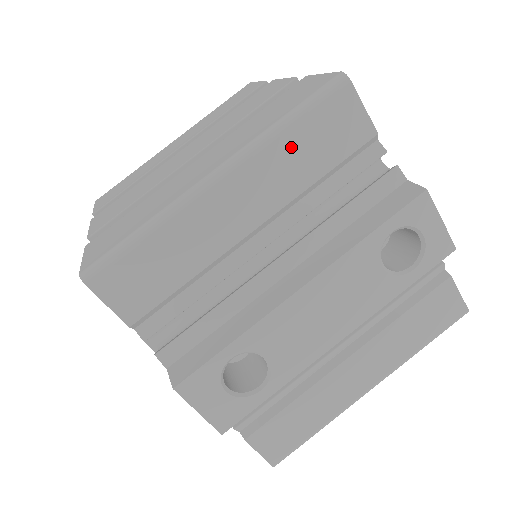
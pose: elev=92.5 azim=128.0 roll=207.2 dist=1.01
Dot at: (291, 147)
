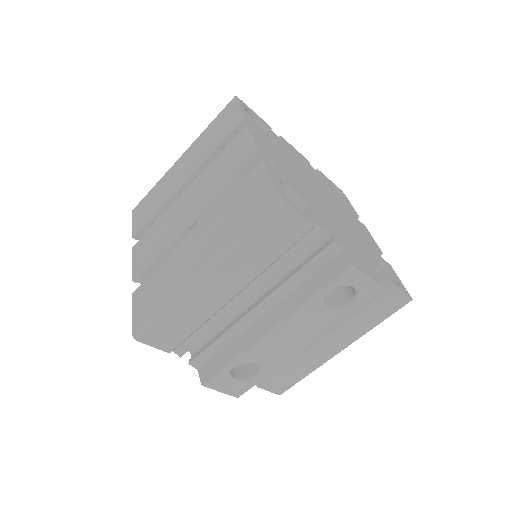
Dot at: (250, 249)
